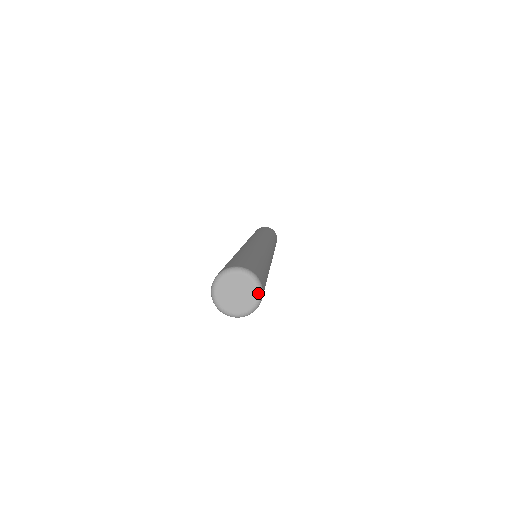
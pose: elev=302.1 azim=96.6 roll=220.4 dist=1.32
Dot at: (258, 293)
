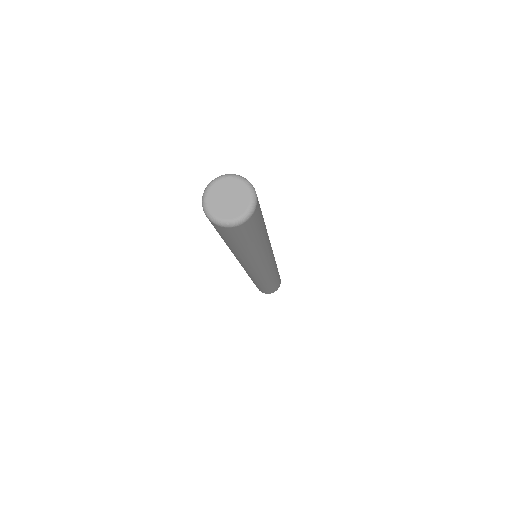
Dot at: (252, 196)
